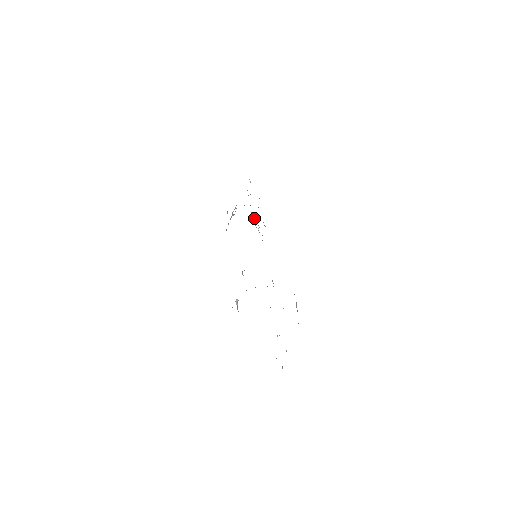
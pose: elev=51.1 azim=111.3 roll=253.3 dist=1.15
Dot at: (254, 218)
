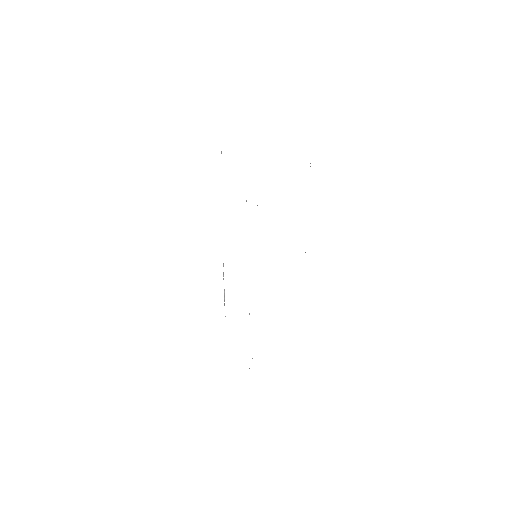
Dot at: occluded
